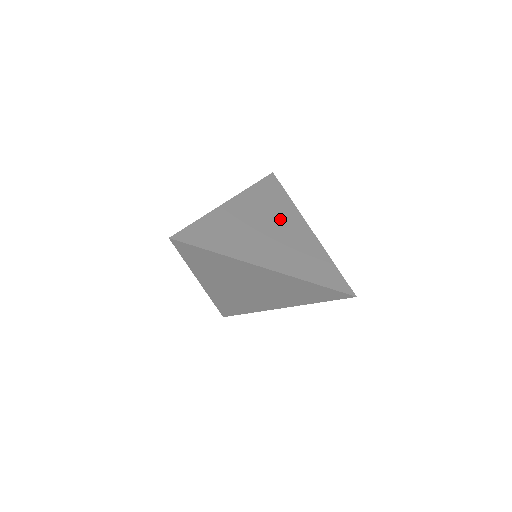
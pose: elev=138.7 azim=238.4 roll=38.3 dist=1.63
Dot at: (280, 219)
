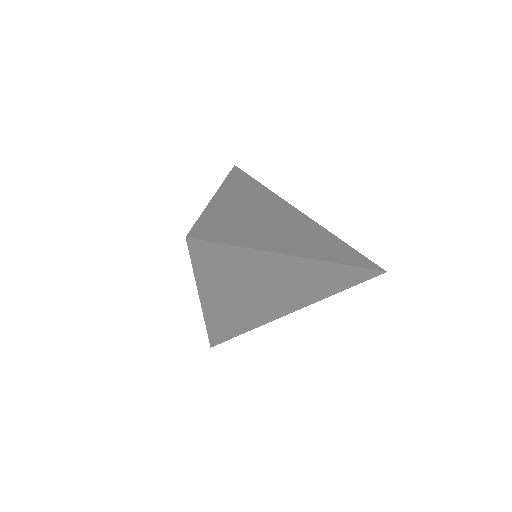
Dot at: (274, 208)
